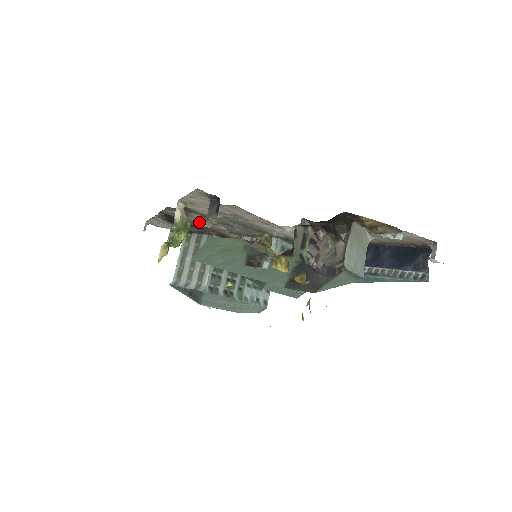
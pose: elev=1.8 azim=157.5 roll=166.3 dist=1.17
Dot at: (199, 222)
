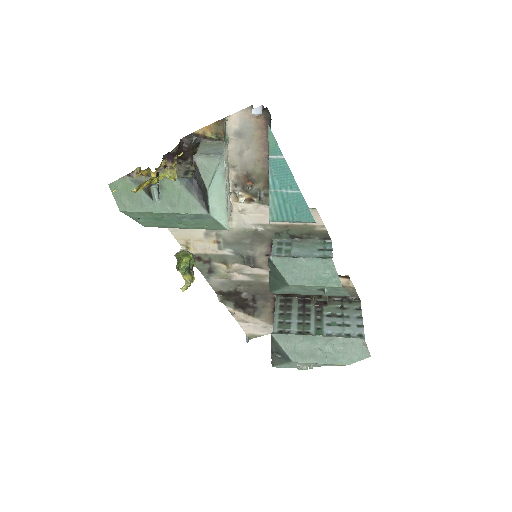
Dot at: (225, 271)
